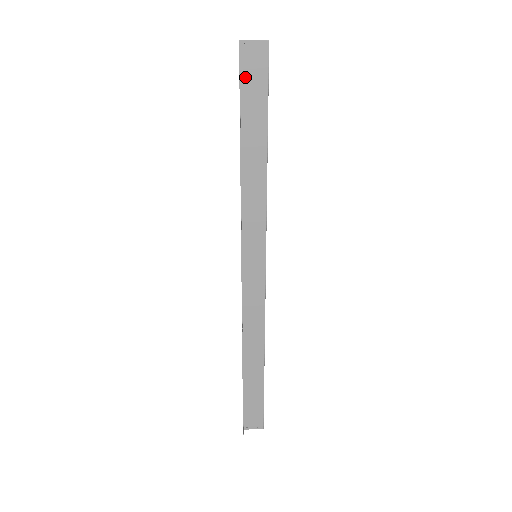
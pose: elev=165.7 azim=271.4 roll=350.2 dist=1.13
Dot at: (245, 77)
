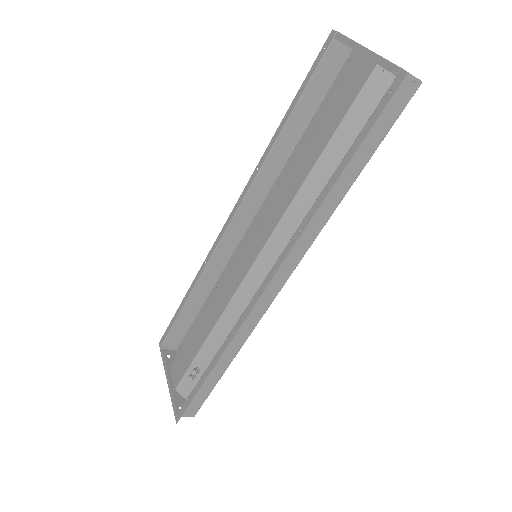
Dot at: (383, 106)
